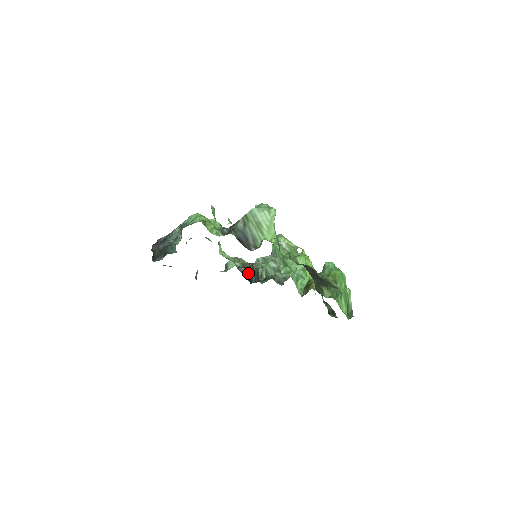
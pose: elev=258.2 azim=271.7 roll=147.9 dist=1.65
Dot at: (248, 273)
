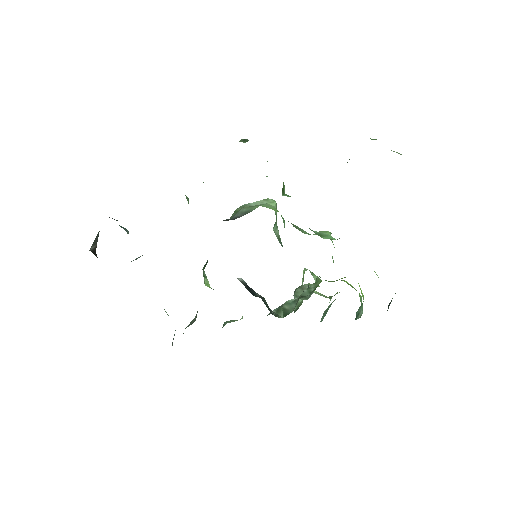
Dot at: (248, 287)
